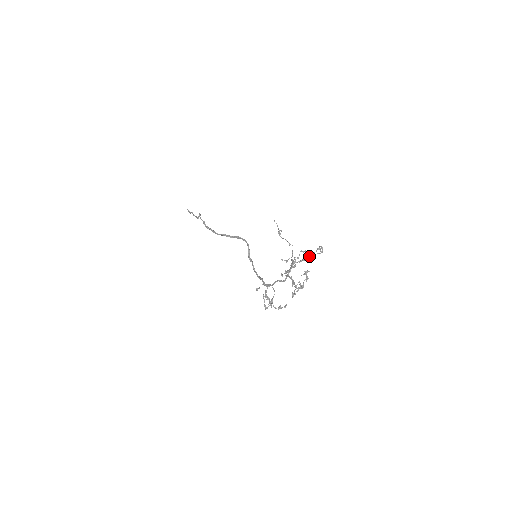
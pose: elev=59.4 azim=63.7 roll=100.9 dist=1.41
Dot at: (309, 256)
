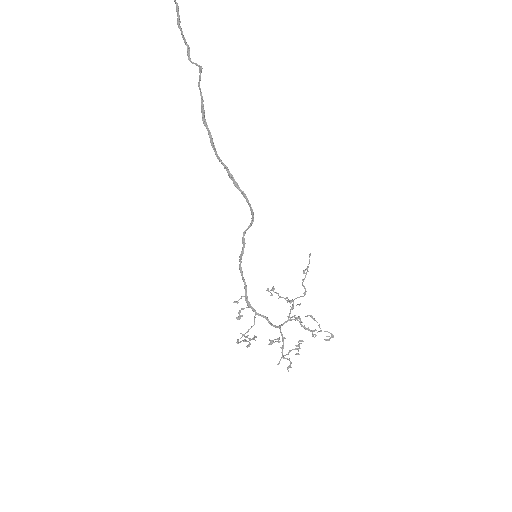
Dot at: occluded
